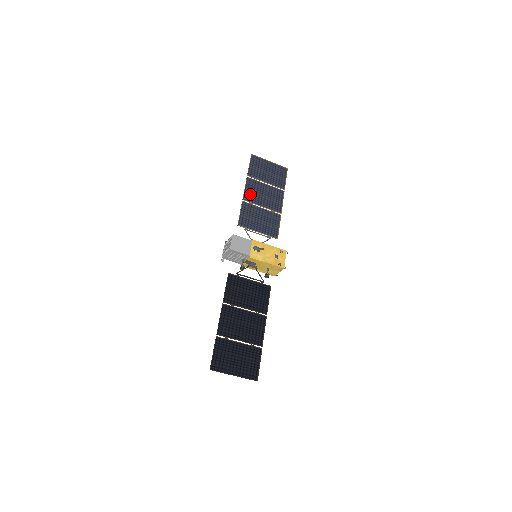
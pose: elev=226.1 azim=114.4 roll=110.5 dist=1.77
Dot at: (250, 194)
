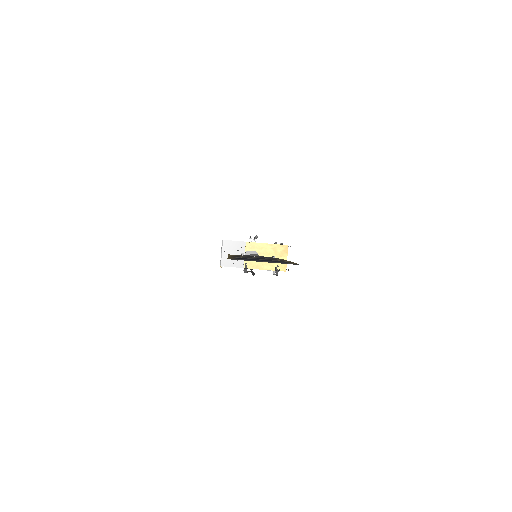
Dot at: occluded
